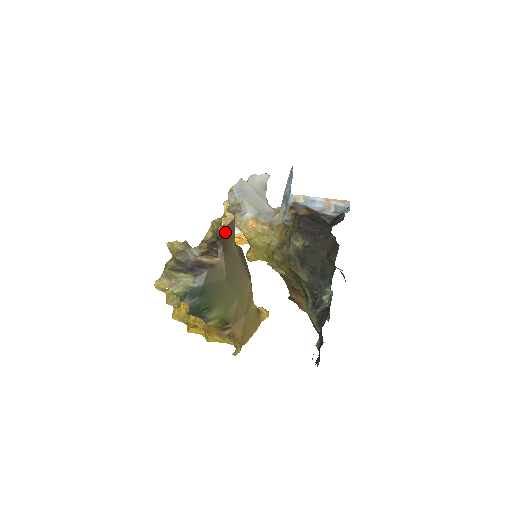
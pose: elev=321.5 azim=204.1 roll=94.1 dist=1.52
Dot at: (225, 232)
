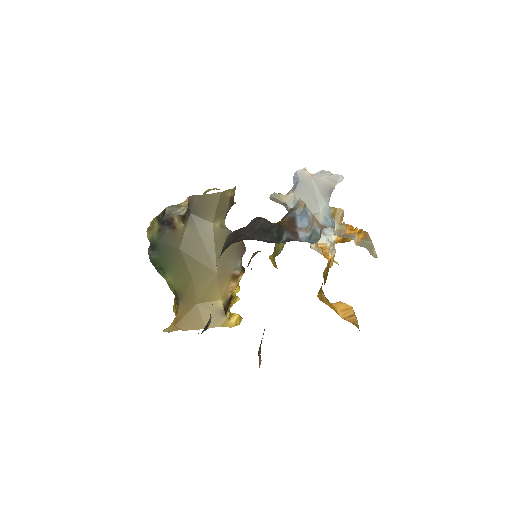
Dot at: (198, 201)
